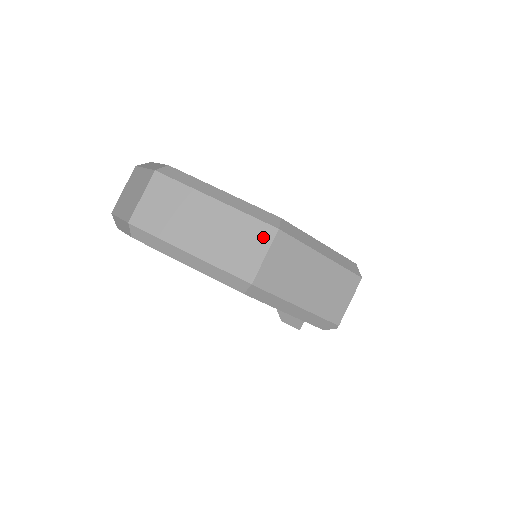
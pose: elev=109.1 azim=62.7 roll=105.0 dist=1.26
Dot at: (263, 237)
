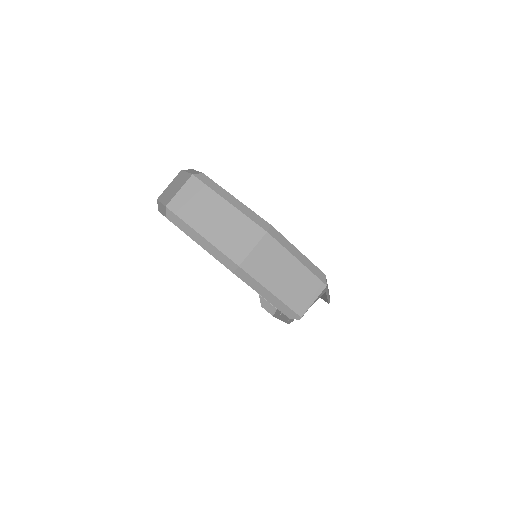
Dot at: (255, 235)
